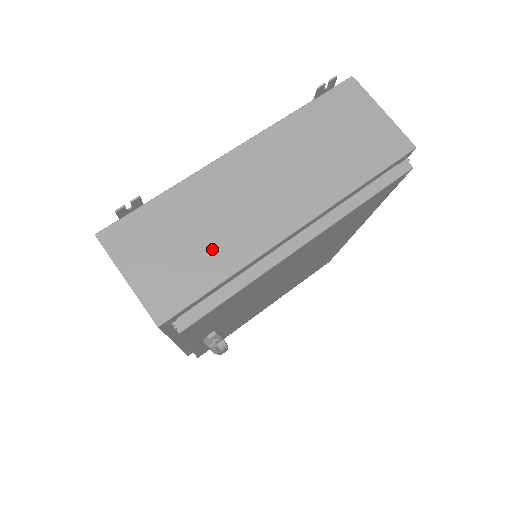
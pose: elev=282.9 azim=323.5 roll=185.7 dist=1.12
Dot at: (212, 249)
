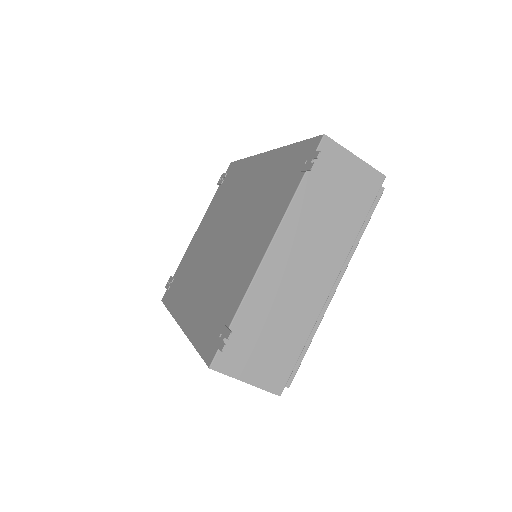
Dot at: (288, 331)
